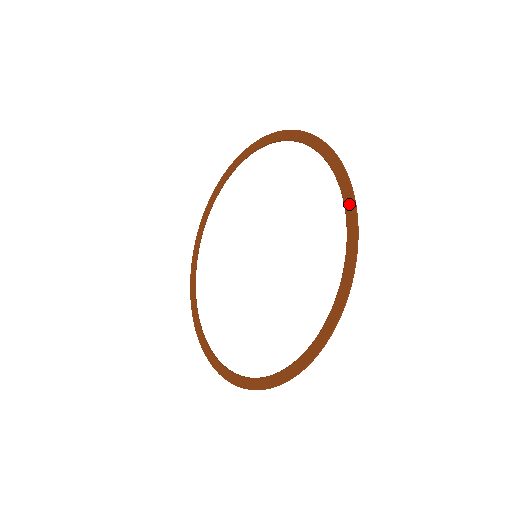
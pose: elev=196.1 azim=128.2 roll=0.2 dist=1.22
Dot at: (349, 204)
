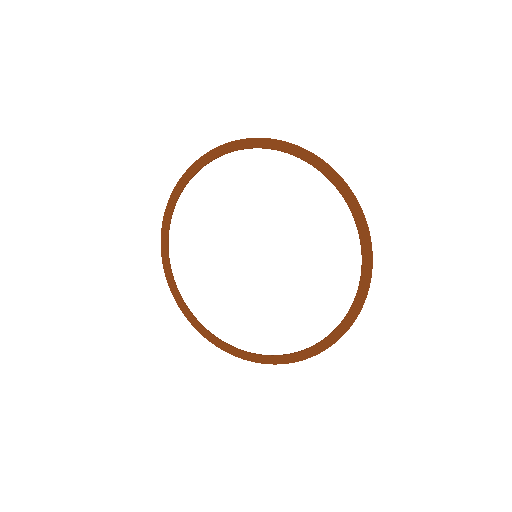
Dot at: (342, 330)
